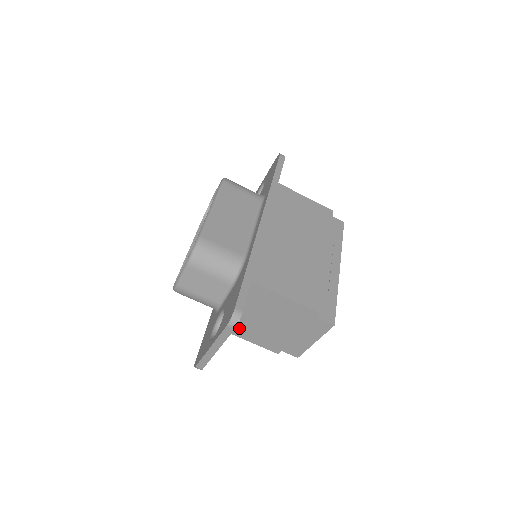
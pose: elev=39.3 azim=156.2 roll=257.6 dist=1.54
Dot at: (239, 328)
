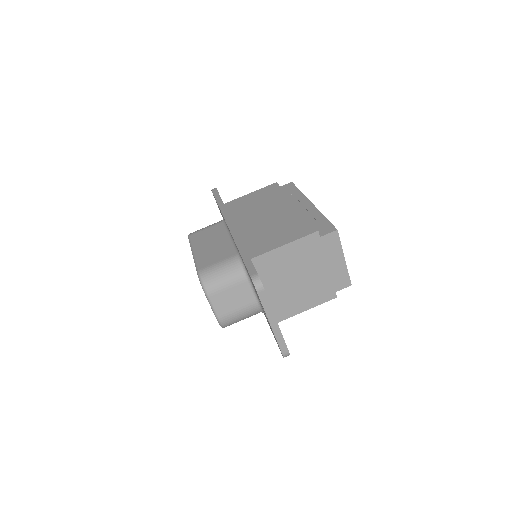
Dot at: (289, 306)
